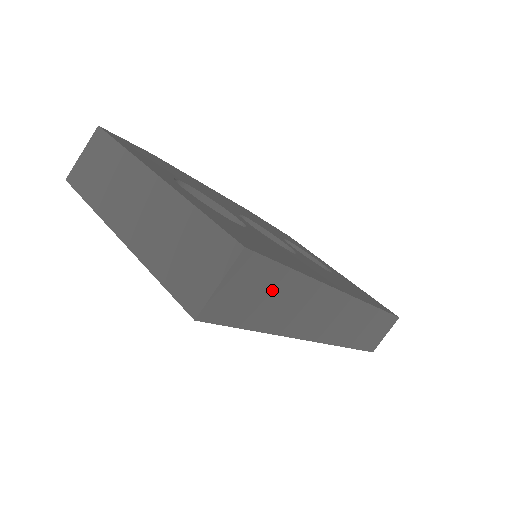
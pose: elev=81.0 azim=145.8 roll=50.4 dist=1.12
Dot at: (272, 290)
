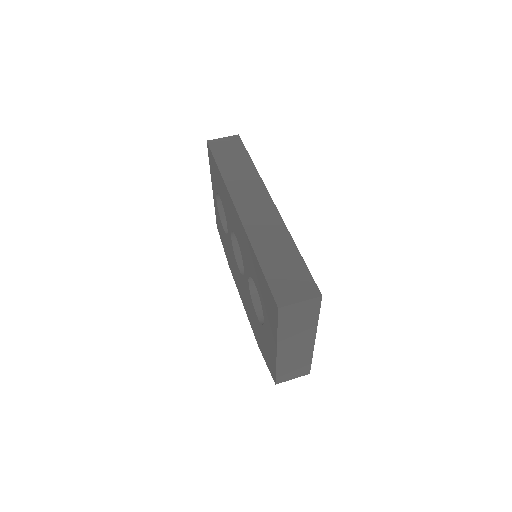
Dot at: (236, 156)
